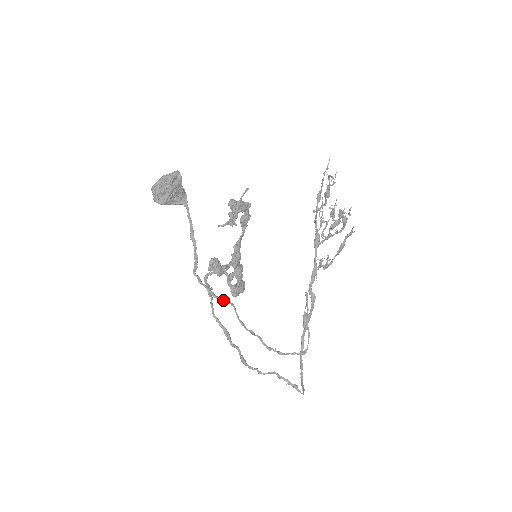
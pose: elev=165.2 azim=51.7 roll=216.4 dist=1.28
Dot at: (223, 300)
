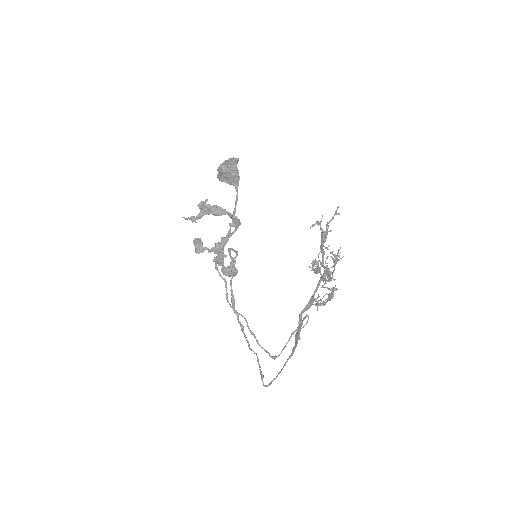
Dot at: (219, 273)
